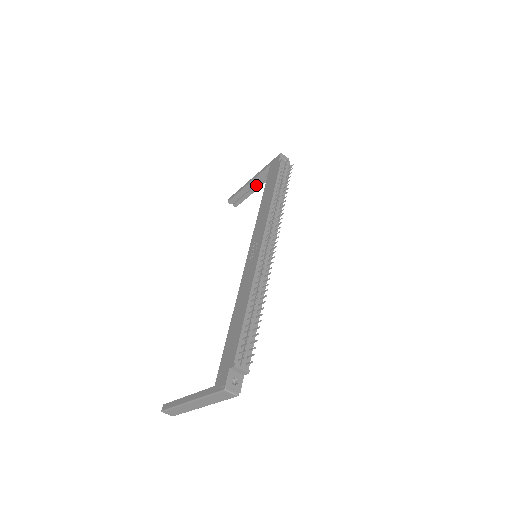
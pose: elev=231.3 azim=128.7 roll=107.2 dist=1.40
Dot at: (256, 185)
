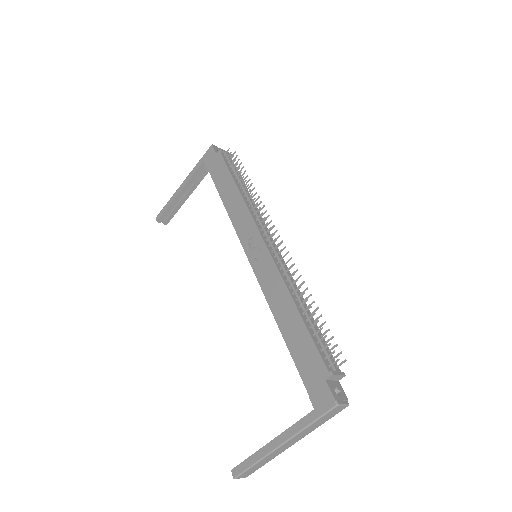
Dot at: (188, 190)
